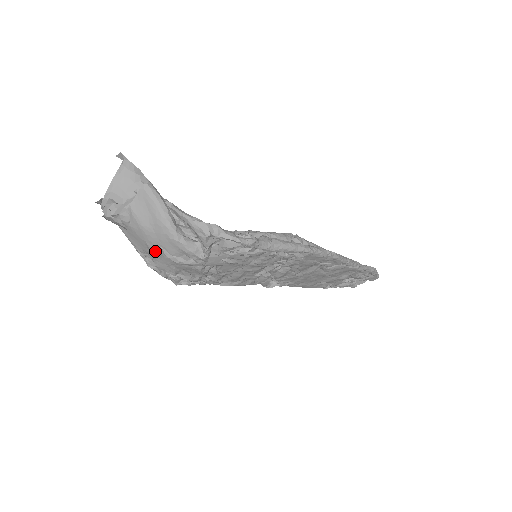
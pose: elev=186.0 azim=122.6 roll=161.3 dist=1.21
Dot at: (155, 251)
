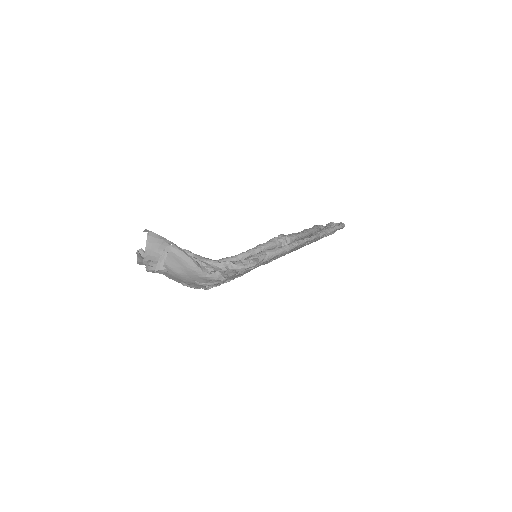
Dot at: (190, 283)
